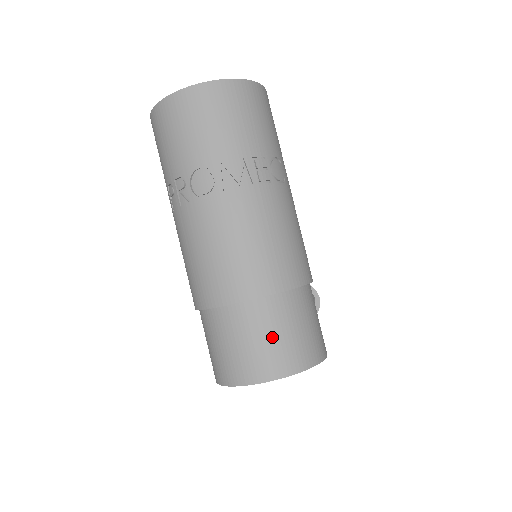
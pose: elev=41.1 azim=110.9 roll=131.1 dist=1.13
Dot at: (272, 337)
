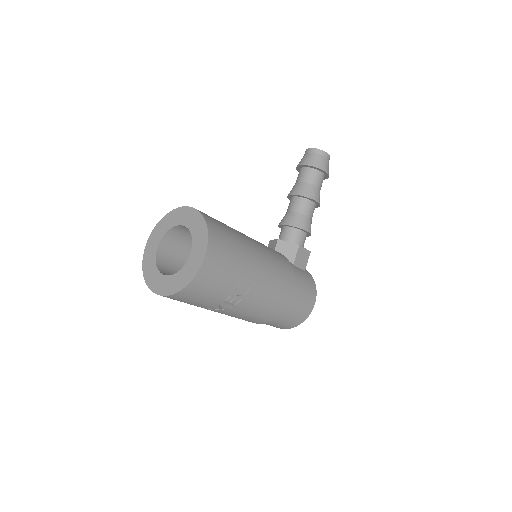
Dot at: (277, 325)
